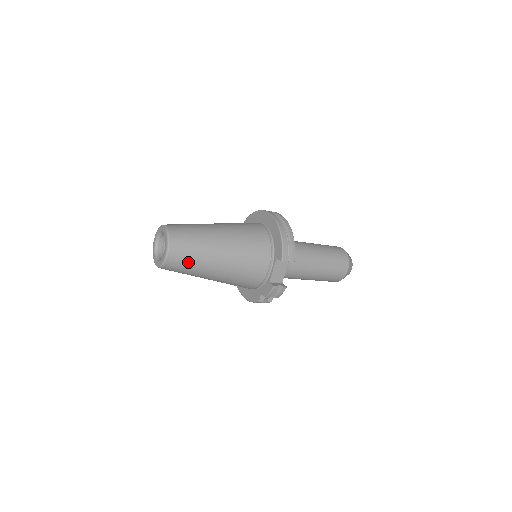
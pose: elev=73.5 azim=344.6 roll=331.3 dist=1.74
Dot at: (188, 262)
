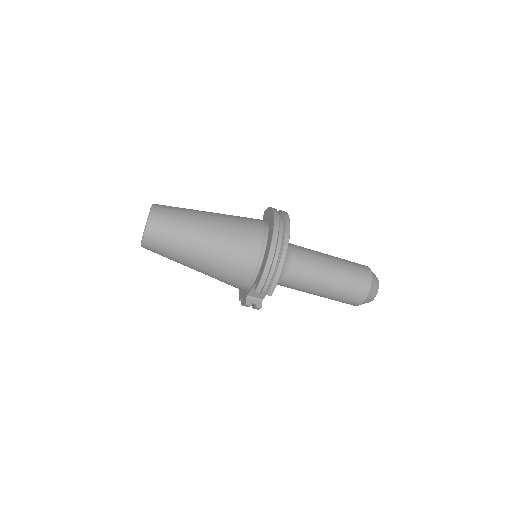
Dot at: (163, 254)
